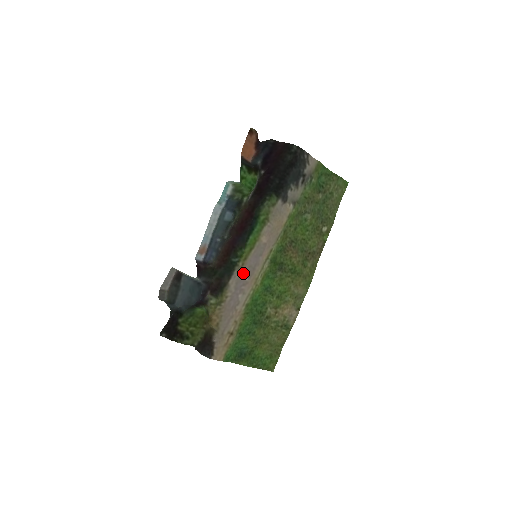
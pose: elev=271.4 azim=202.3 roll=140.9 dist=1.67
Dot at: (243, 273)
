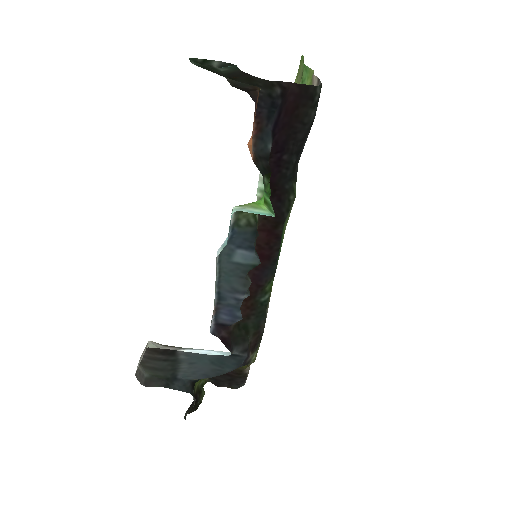
Dot at: occluded
